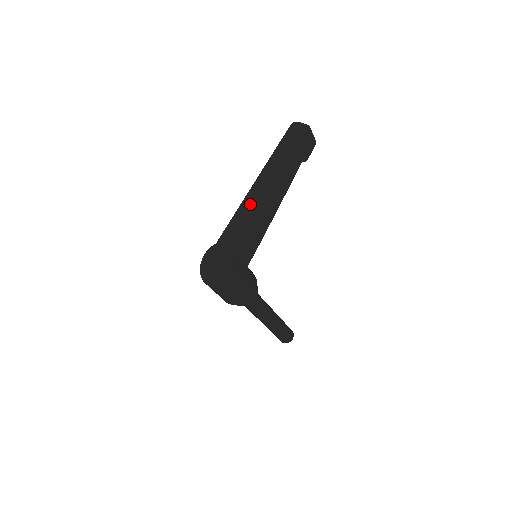
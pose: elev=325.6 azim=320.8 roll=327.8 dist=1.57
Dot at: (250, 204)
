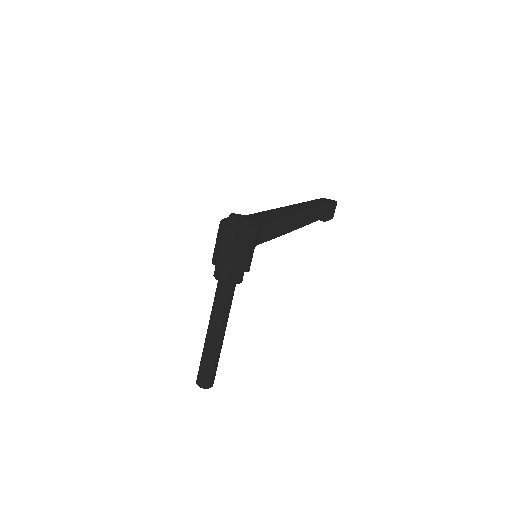
Dot at: (282, 210)
